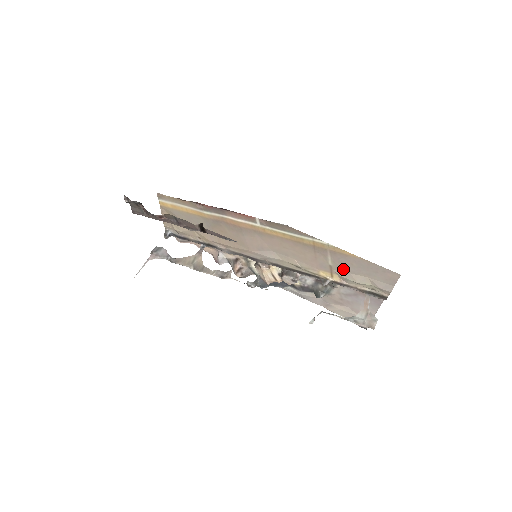
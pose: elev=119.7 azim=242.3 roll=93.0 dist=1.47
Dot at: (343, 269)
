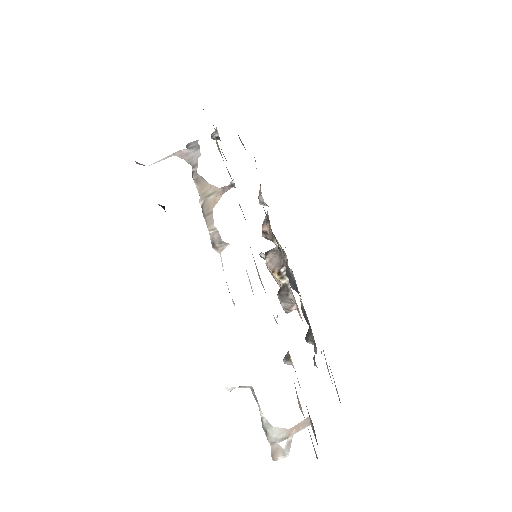
Dot at: occluded
